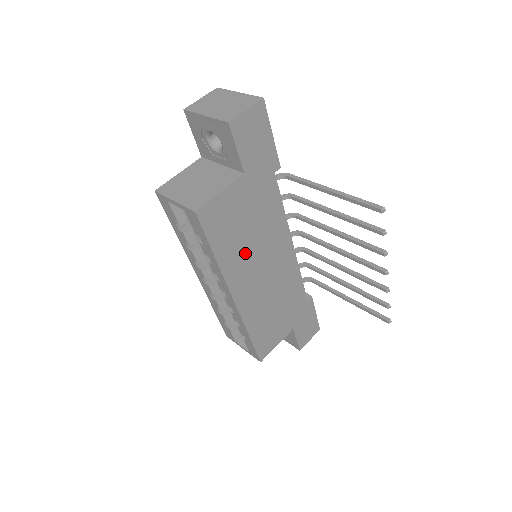
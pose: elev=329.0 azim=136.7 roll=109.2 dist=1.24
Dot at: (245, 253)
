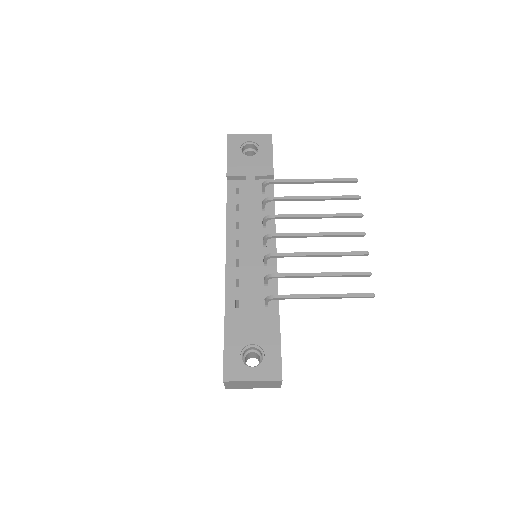
Dot at: occluded
